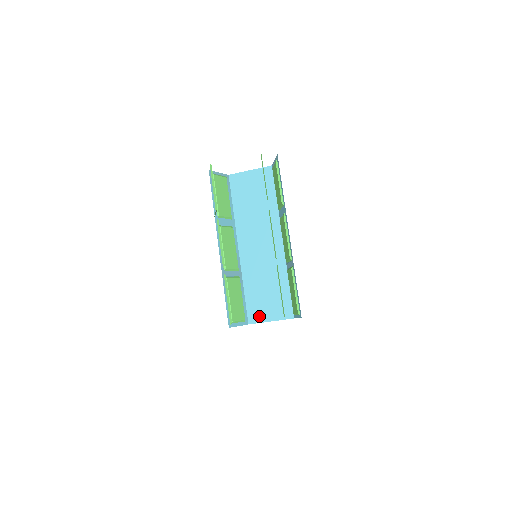
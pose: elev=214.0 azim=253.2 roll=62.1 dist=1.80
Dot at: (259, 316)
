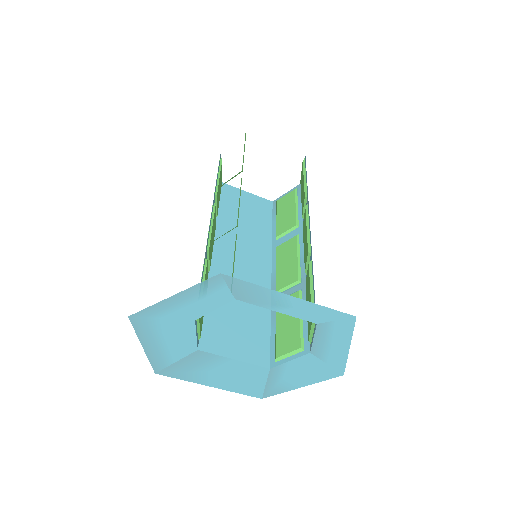
Dot at: (218, 344)
